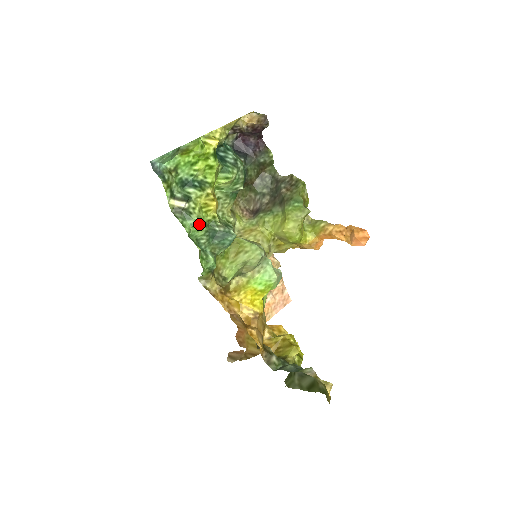
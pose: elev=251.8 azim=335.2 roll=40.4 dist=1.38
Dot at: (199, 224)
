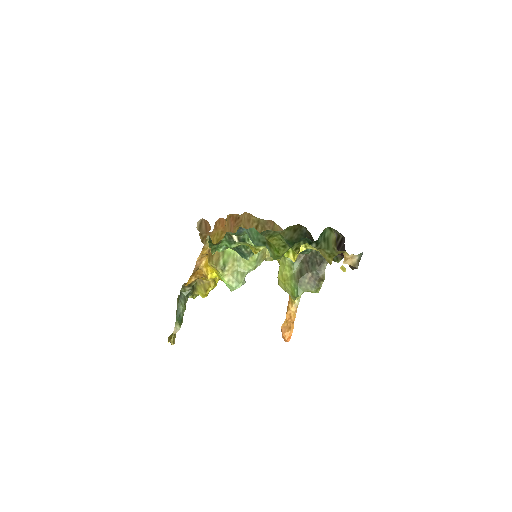
Dot at: (232, 247)
